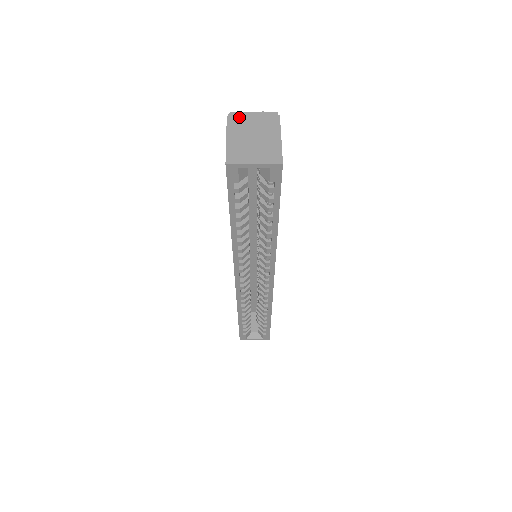
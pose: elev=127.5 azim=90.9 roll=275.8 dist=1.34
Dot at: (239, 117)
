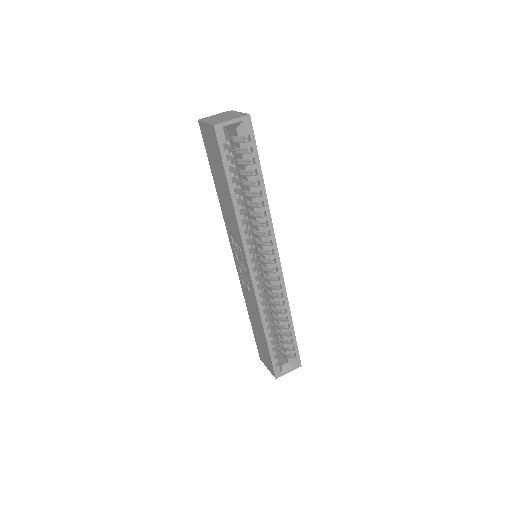
Dot at: (206, 118)
